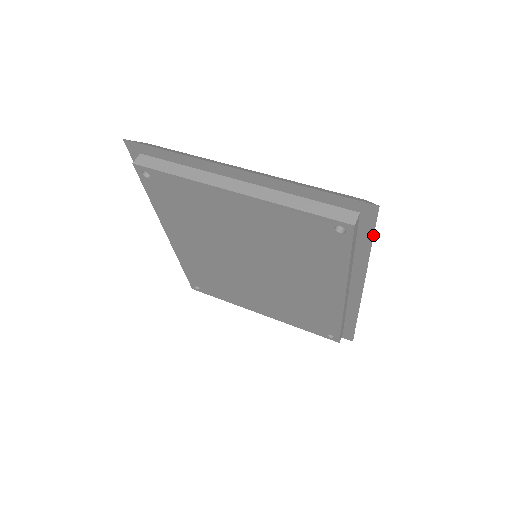
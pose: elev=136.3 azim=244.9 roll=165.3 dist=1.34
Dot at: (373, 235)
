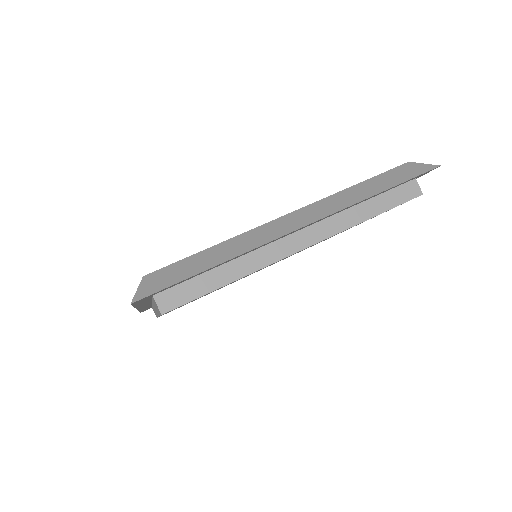
Dot at: occluded
